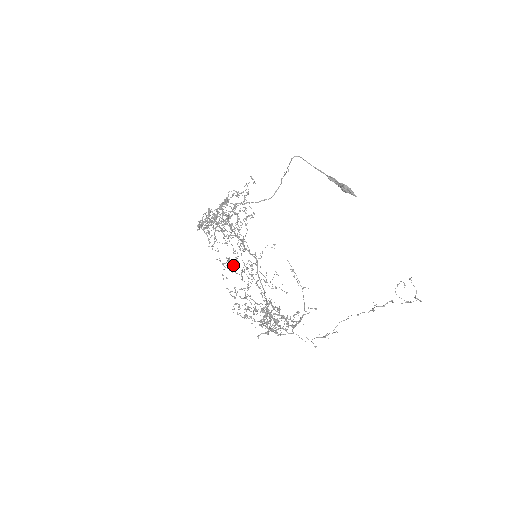
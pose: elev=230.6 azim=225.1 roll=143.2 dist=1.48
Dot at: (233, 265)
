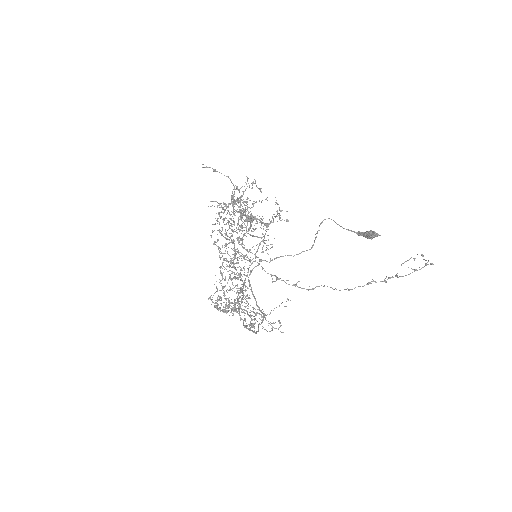
Dot at: (235, 300)
